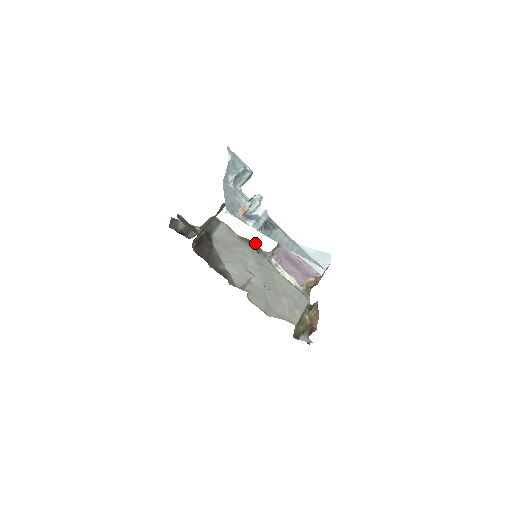
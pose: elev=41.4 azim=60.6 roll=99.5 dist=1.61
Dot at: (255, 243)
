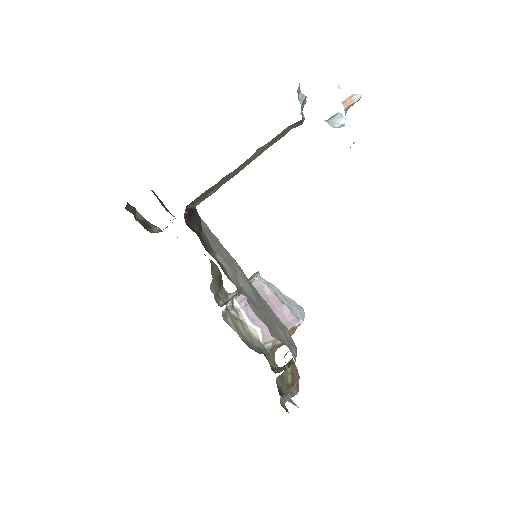
Dot at: (220, 272)
